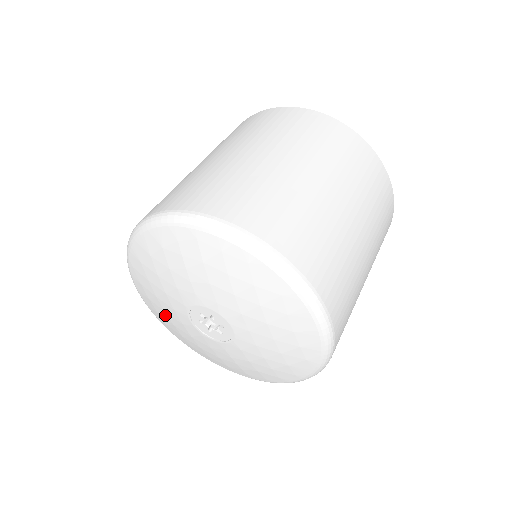
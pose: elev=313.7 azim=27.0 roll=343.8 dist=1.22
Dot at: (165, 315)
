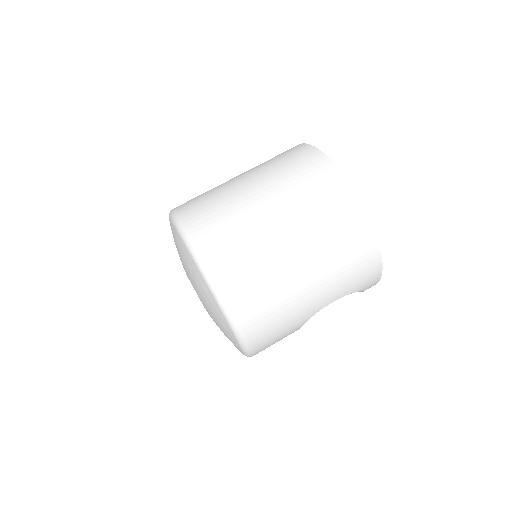
Dot at: occluded
